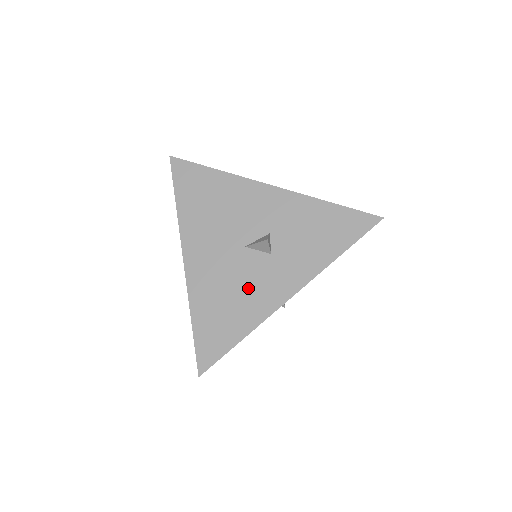
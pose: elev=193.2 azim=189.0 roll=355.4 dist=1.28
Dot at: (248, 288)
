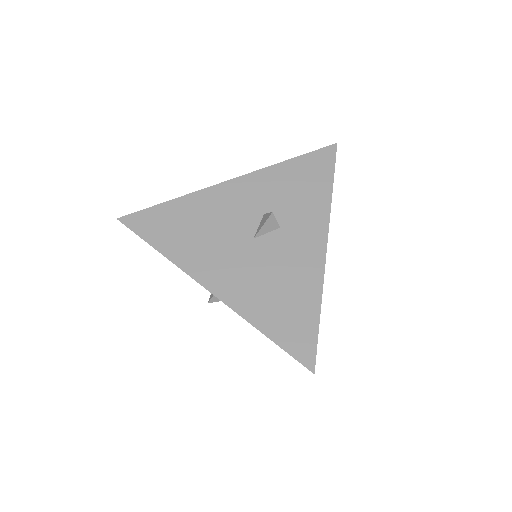
Dot at: (286, 267)
